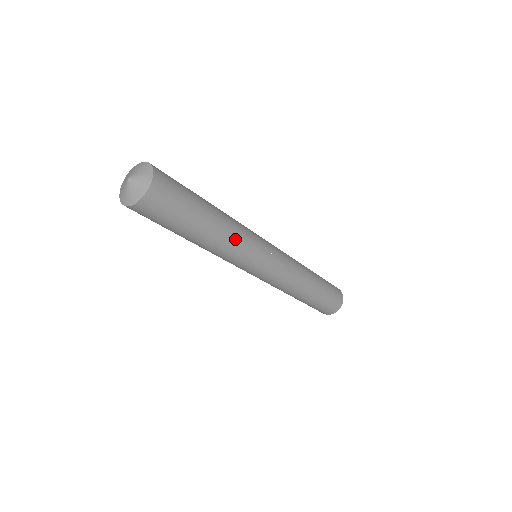
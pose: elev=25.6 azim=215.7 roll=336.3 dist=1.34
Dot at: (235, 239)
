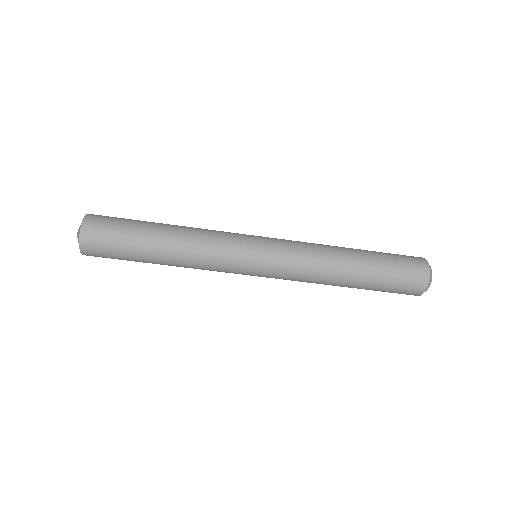
Dot at: (198, 243)
